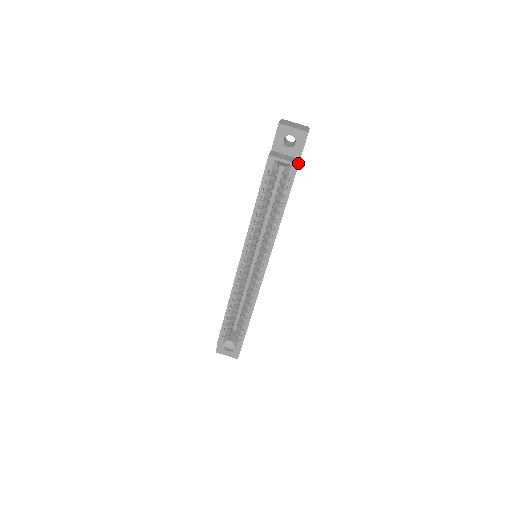
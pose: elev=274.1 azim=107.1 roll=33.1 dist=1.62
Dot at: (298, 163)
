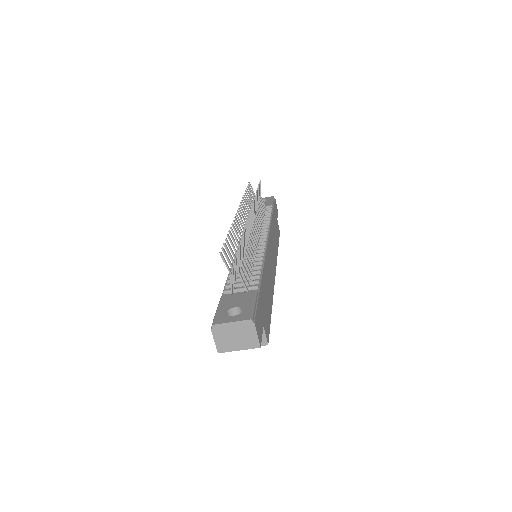
Dot at: (266, 344)
